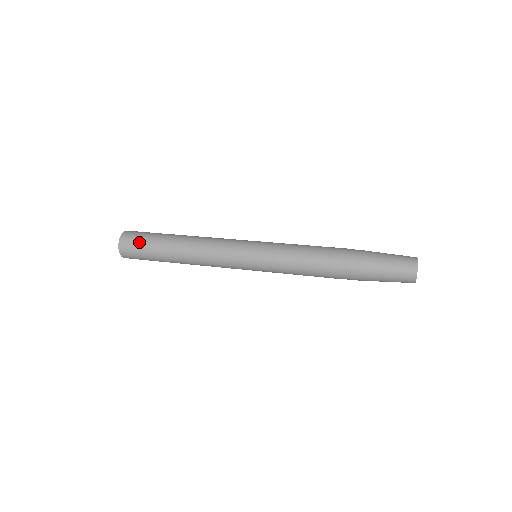
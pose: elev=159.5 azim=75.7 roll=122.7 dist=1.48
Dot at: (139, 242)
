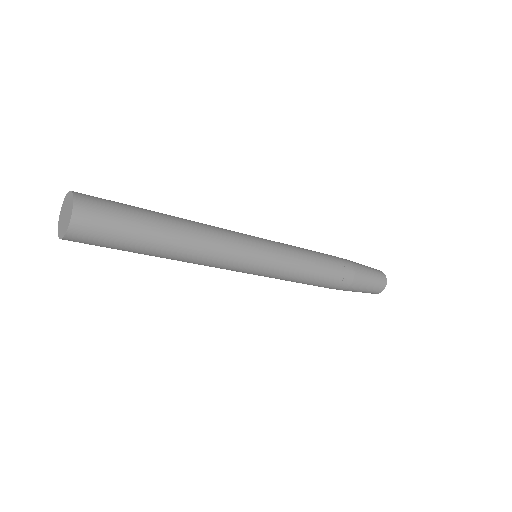
Dot at: (113, 212)
